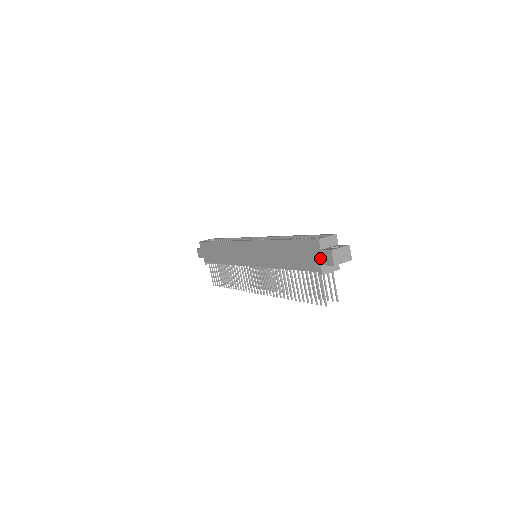
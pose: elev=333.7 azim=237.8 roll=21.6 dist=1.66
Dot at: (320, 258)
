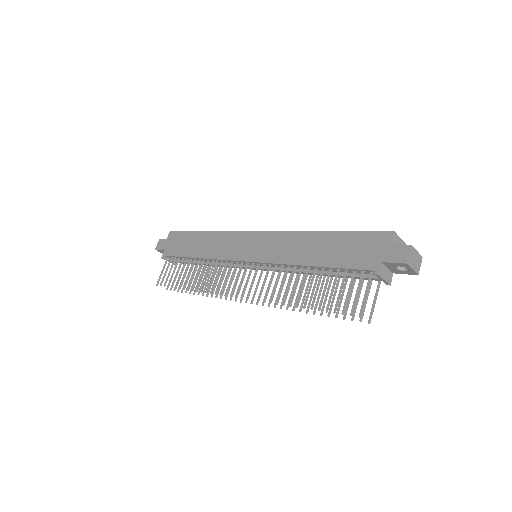
Dot at: (385, 253)
